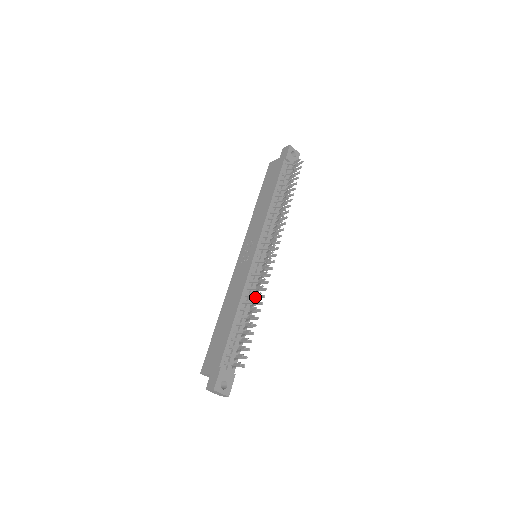
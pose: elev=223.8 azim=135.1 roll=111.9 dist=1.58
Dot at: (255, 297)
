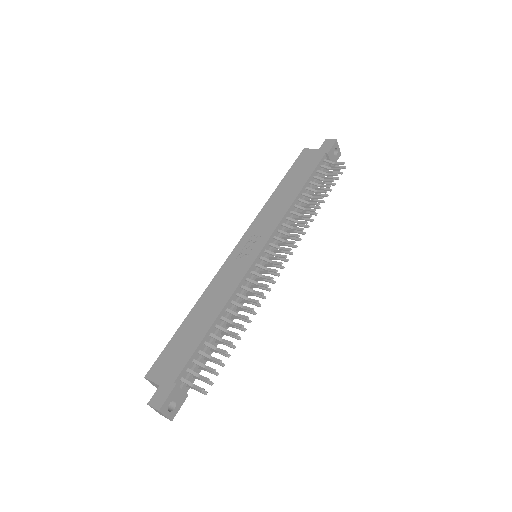
Dot at: (242, 309)
